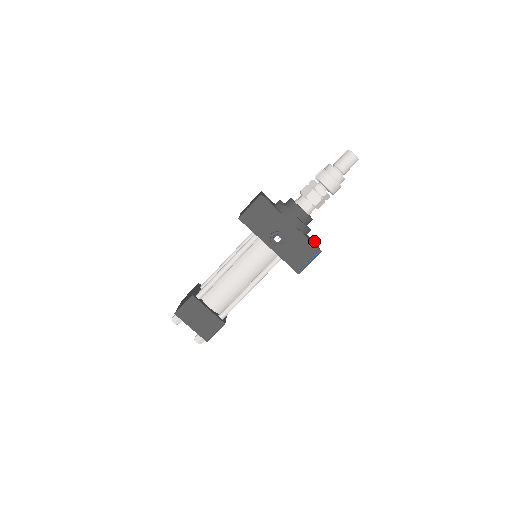
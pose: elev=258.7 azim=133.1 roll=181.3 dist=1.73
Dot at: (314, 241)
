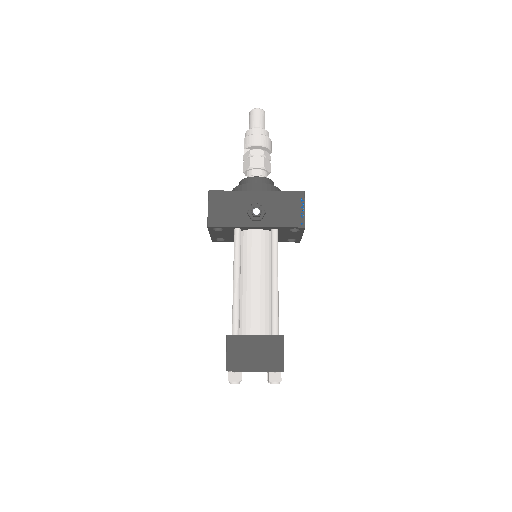
Dot at: occluded
